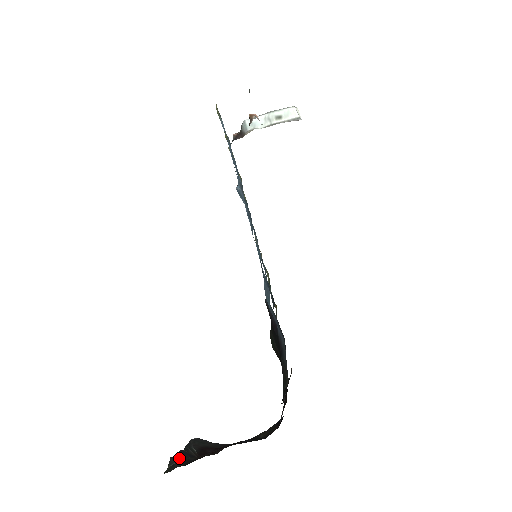
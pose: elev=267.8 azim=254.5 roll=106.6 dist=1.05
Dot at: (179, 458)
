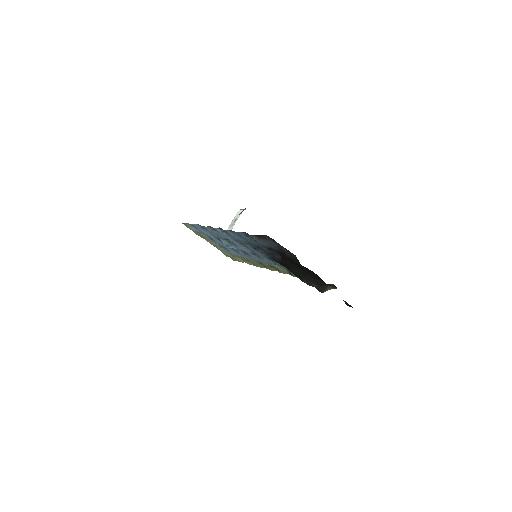
Dot at: occluded
